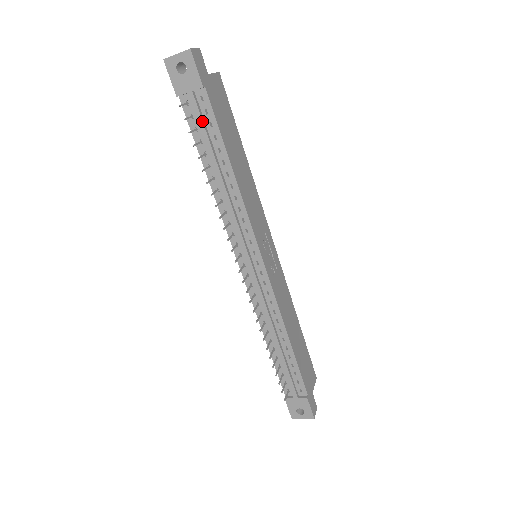
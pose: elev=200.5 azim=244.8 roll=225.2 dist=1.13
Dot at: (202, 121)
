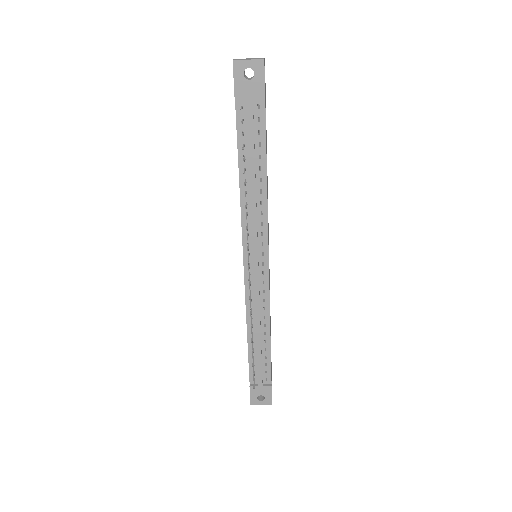
Dot at: (253, 127)
